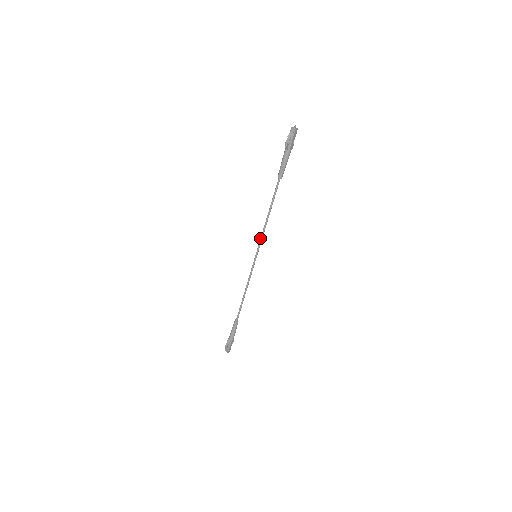
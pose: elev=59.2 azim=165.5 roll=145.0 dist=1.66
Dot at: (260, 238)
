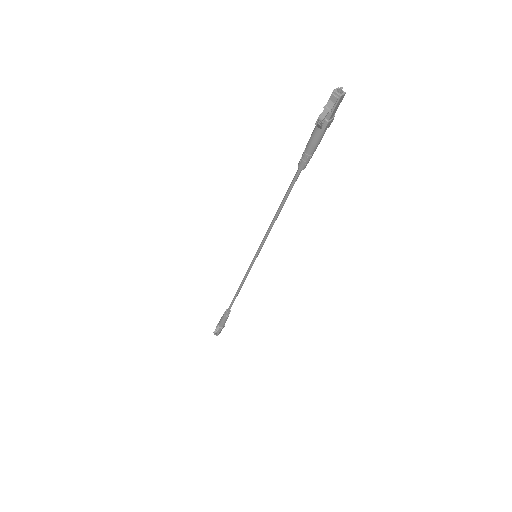
Dot at: (263, 238)
